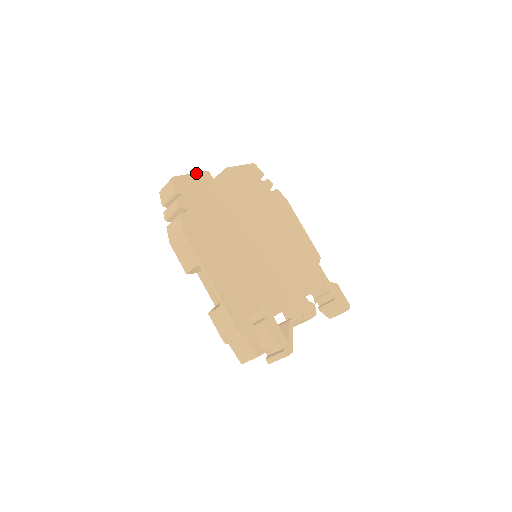
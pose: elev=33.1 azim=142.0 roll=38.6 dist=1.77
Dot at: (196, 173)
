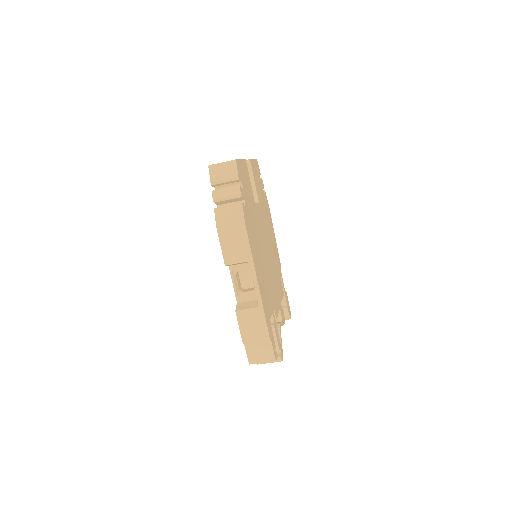
Dot at: (242, 159)
